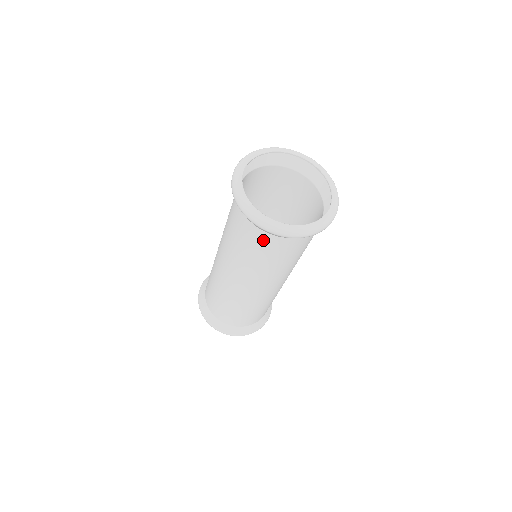
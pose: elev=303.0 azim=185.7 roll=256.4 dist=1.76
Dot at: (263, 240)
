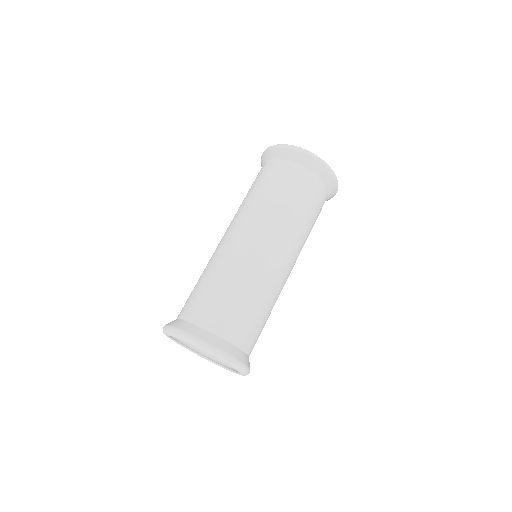
Dot at: (309, 182)
